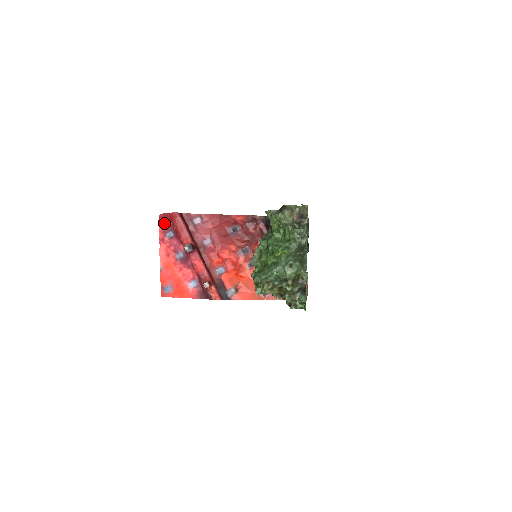
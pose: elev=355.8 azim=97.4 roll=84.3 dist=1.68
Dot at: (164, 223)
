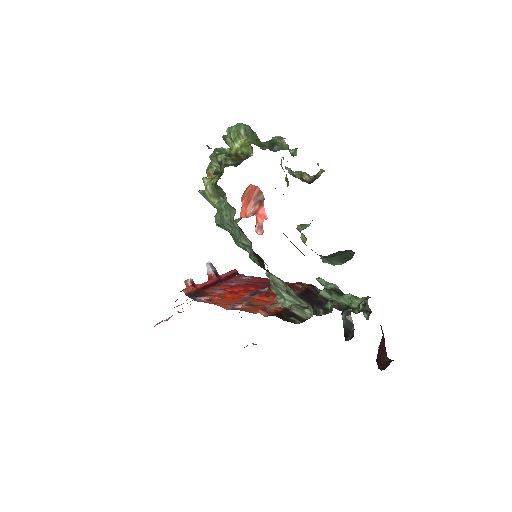
Dot at: occluded
